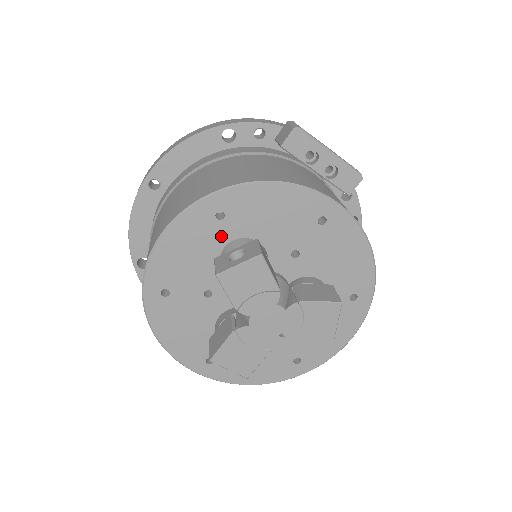
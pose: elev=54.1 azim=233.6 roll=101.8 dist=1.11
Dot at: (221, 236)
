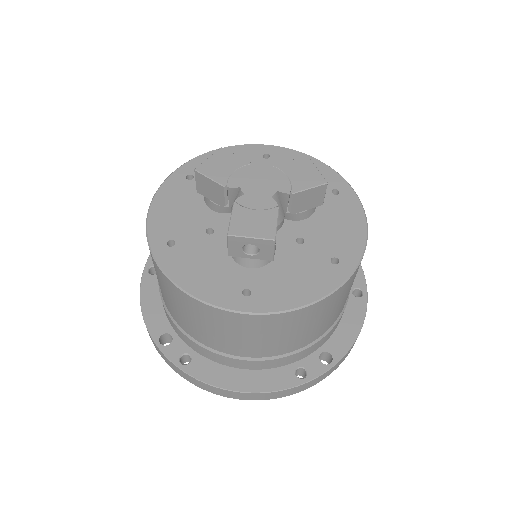
Dot at: occluded
